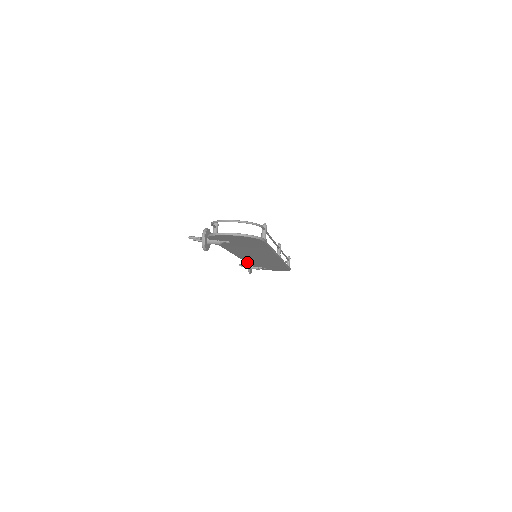
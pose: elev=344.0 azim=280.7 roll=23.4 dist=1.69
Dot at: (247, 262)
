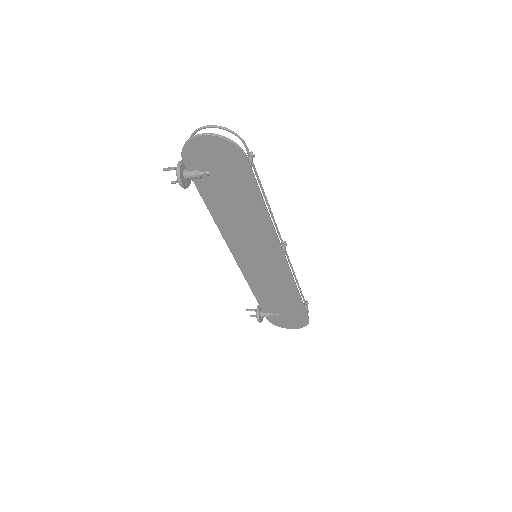
Dot at: (251, 288)
